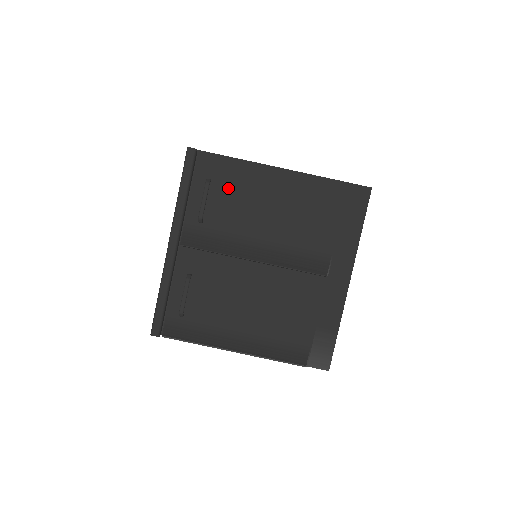
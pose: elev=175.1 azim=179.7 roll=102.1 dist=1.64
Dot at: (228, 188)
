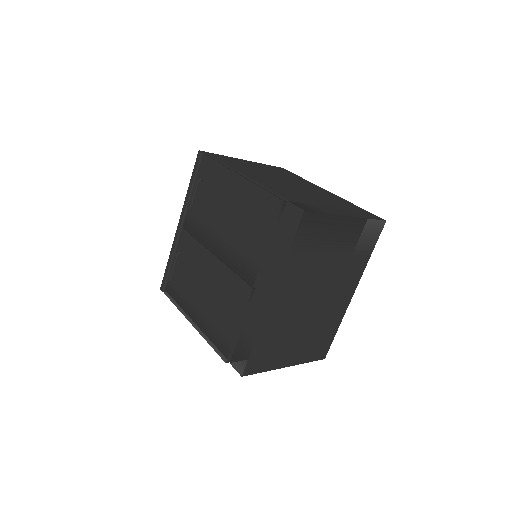
Dot at: (212, 188)
